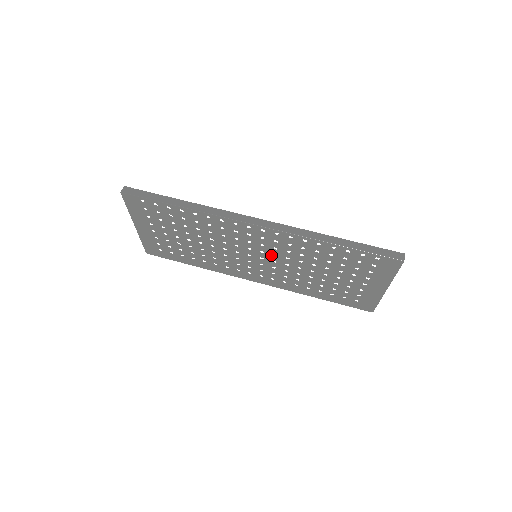
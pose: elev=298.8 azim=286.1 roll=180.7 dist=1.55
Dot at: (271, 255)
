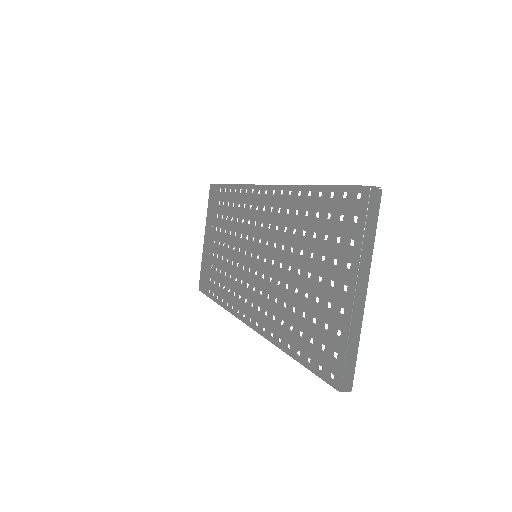
Dot at: (265, 245)
